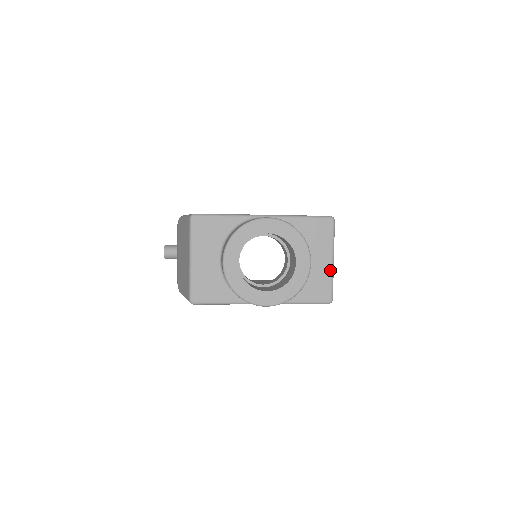
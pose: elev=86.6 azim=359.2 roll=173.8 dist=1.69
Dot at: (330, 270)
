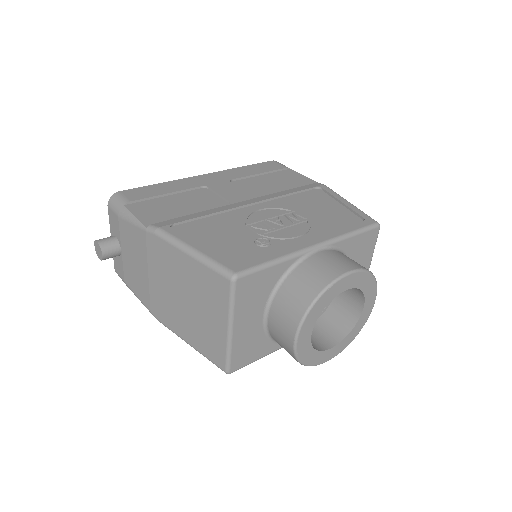
Dot at: occluded
